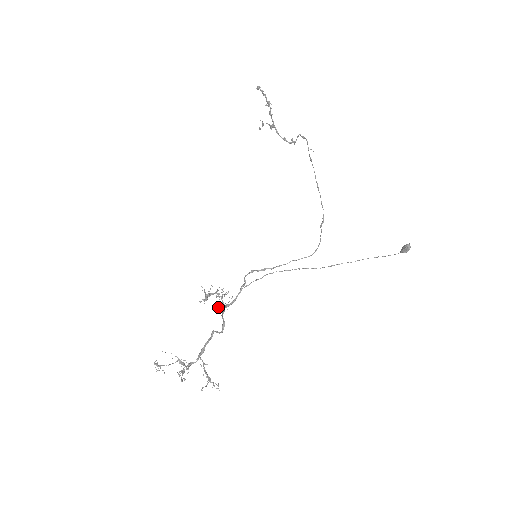
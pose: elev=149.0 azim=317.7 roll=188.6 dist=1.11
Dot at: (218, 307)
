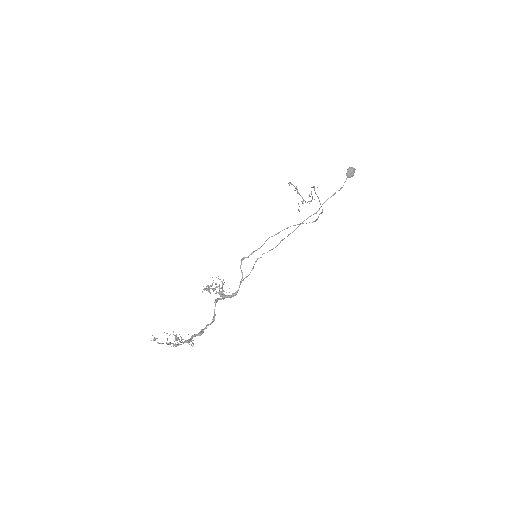
Dot at: (212, 289)
